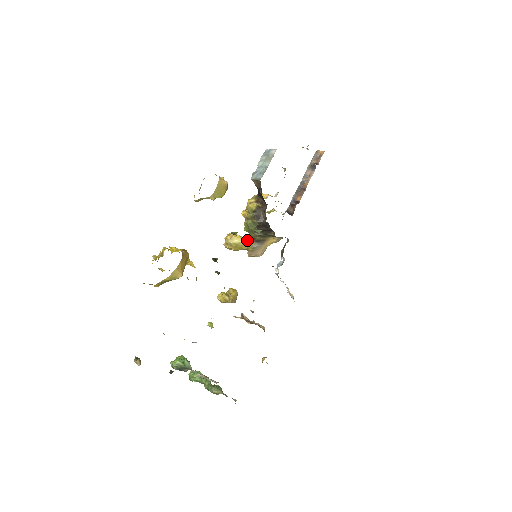
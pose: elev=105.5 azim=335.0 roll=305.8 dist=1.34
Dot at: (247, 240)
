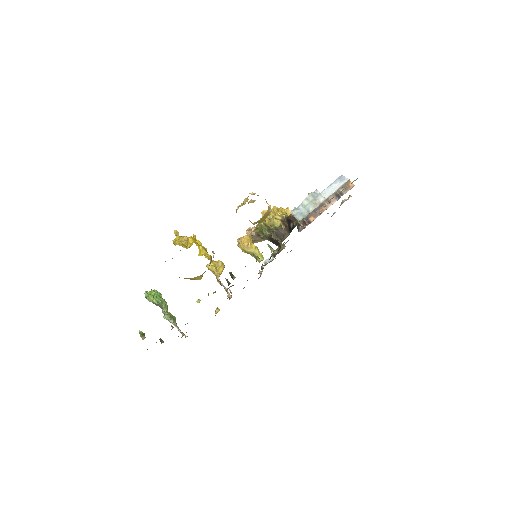
Dot at: (259, 252)
